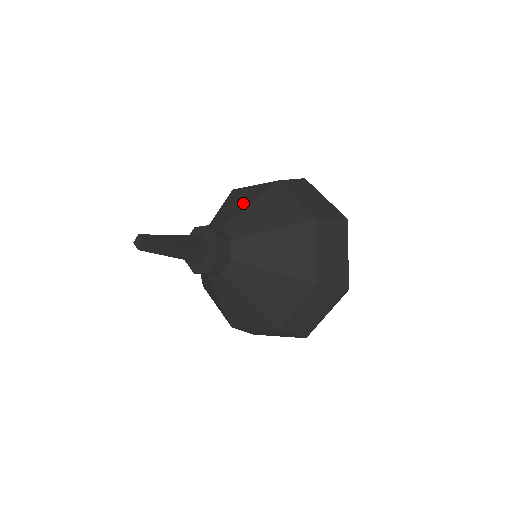
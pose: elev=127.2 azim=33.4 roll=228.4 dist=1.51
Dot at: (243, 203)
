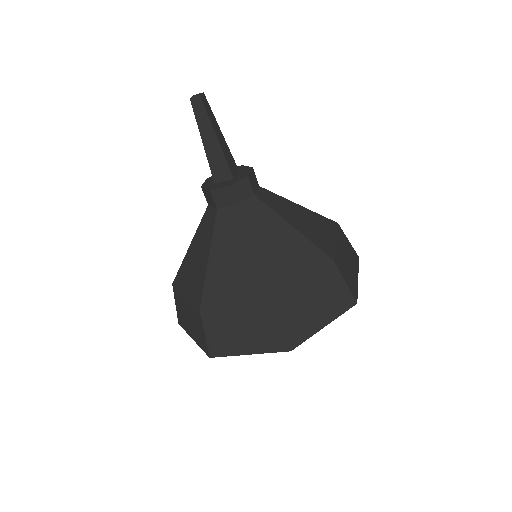
Dot at: occluded
